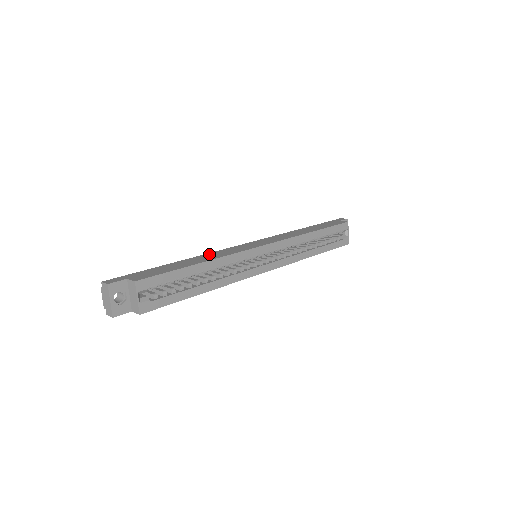
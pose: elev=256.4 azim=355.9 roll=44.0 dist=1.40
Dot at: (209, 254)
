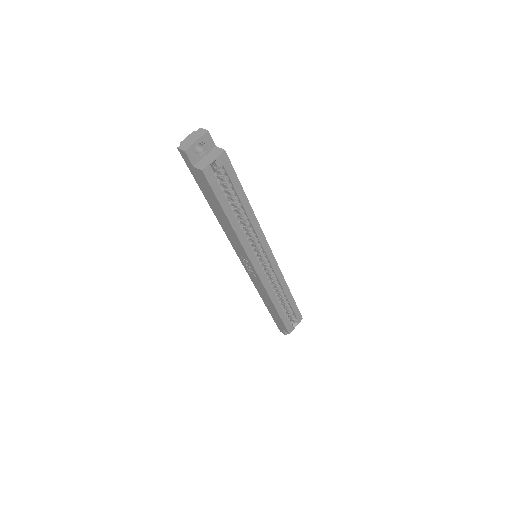
Dot at: occluded
